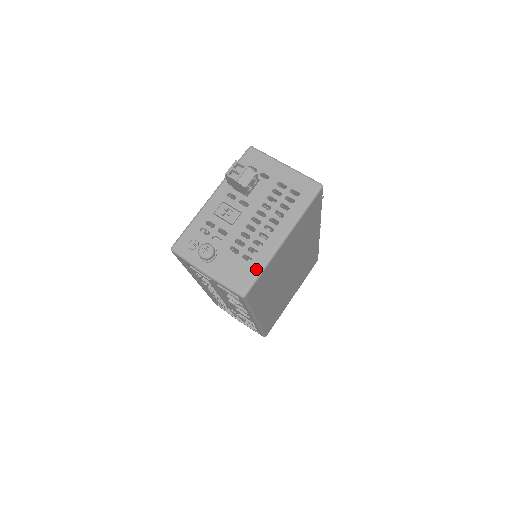
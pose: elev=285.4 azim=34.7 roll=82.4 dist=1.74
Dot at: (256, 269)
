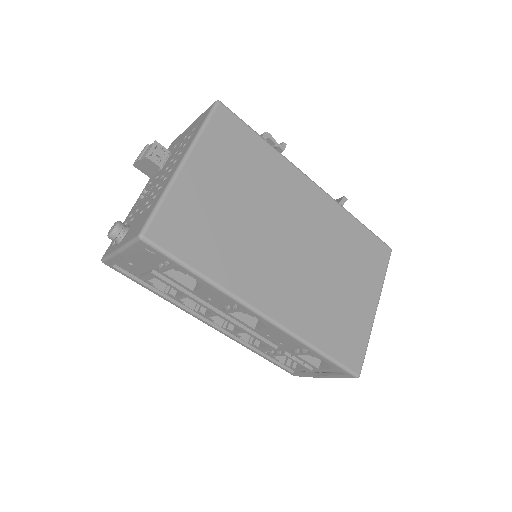
Dot at: (154, 205)
